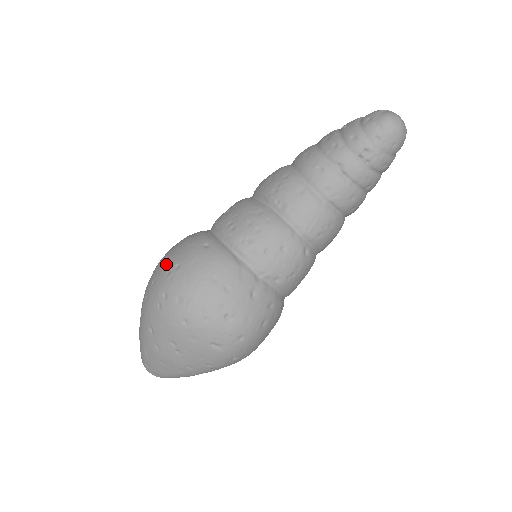
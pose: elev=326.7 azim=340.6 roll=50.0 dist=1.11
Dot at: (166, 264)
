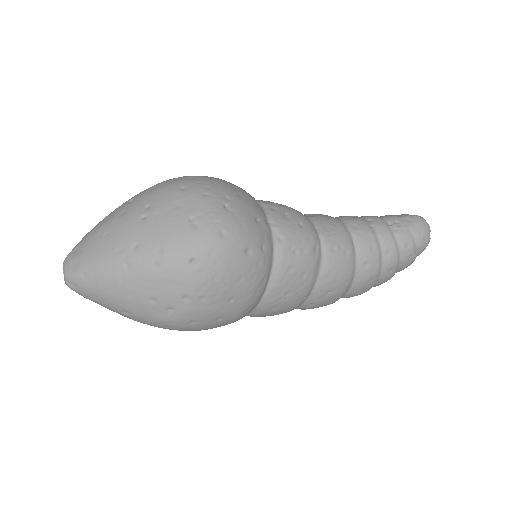
Dot at: occluded
